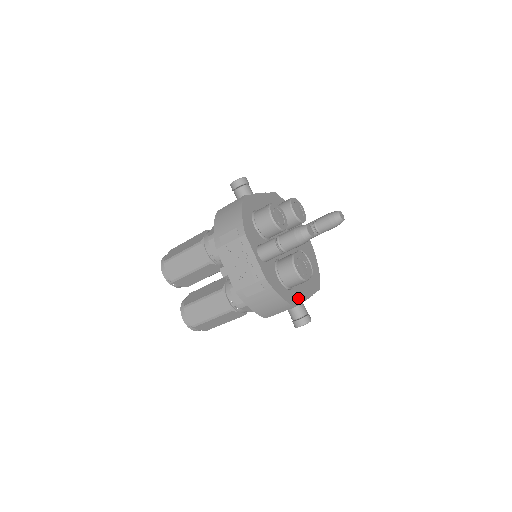
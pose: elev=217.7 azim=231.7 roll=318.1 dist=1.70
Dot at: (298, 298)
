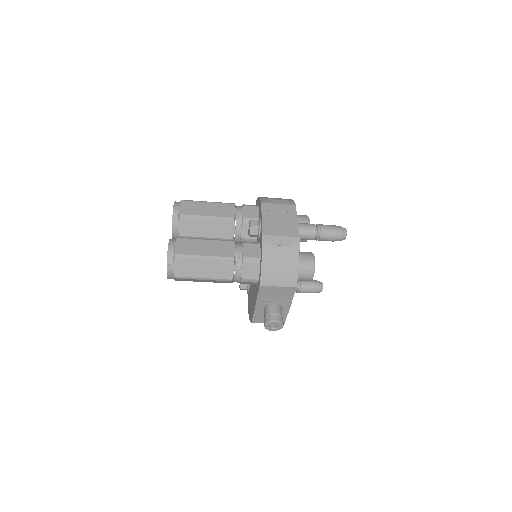
Dot at: occluded
